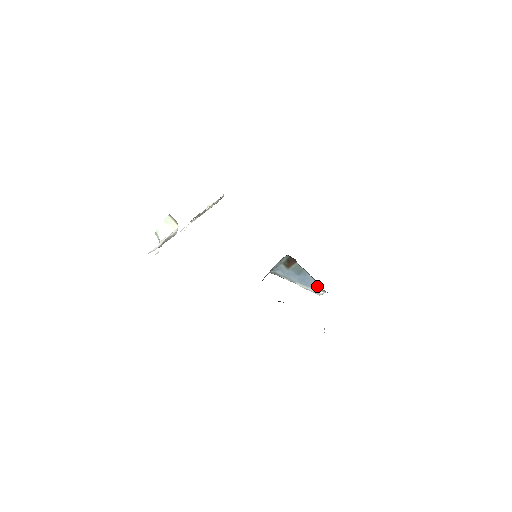
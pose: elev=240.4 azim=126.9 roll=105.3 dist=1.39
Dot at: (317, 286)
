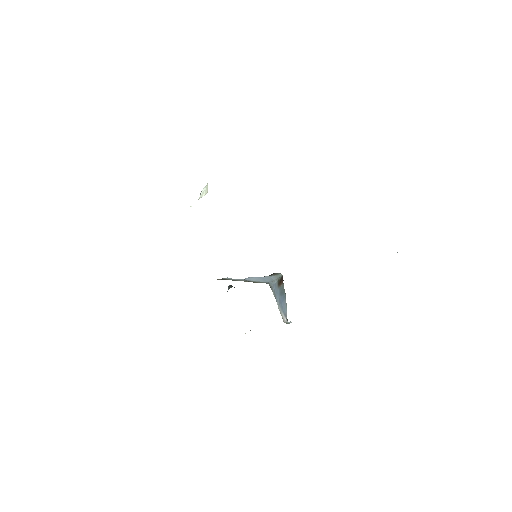
Dot at: (286, 312)
